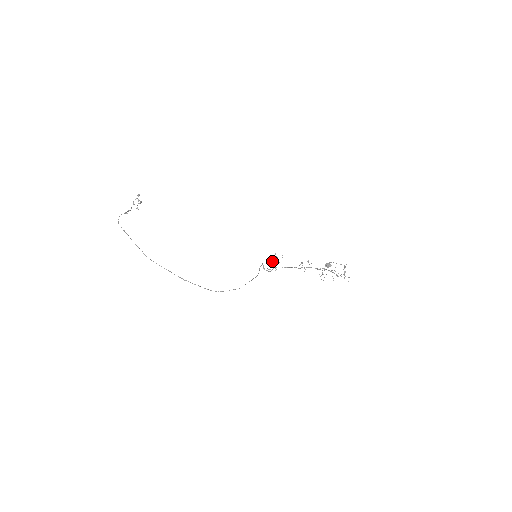
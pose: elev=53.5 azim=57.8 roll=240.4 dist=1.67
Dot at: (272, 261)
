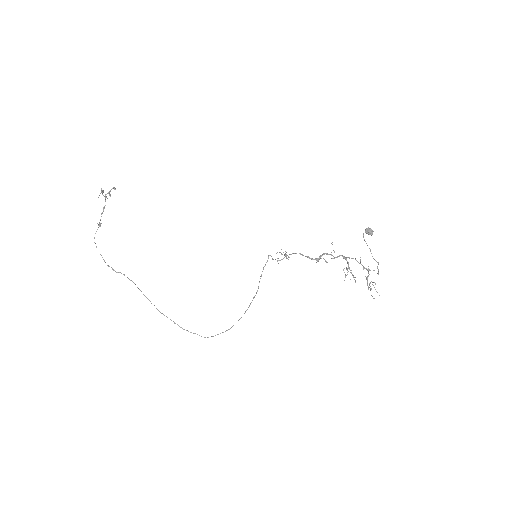
Dot at: occluded
